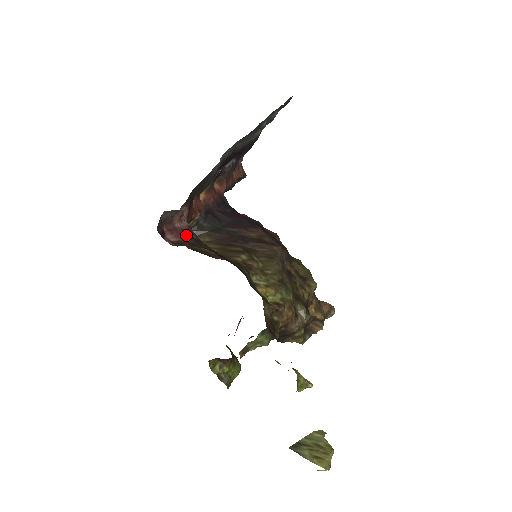
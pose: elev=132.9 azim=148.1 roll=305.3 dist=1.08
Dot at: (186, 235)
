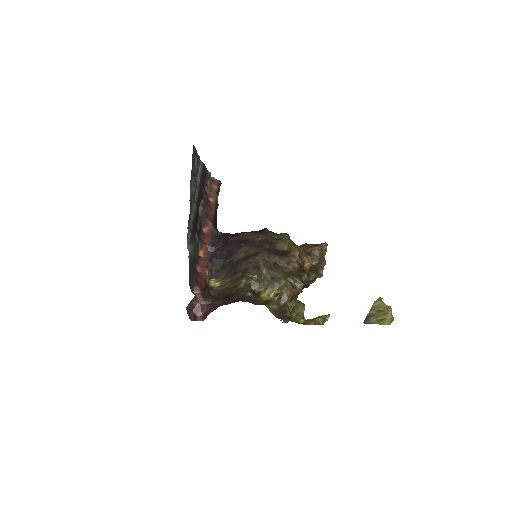
Dot at: (205, 306)
